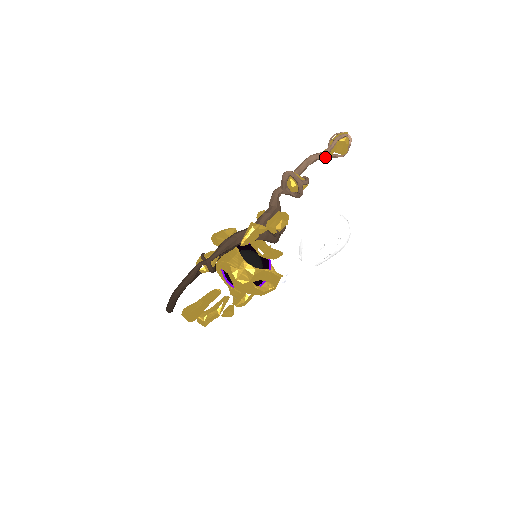
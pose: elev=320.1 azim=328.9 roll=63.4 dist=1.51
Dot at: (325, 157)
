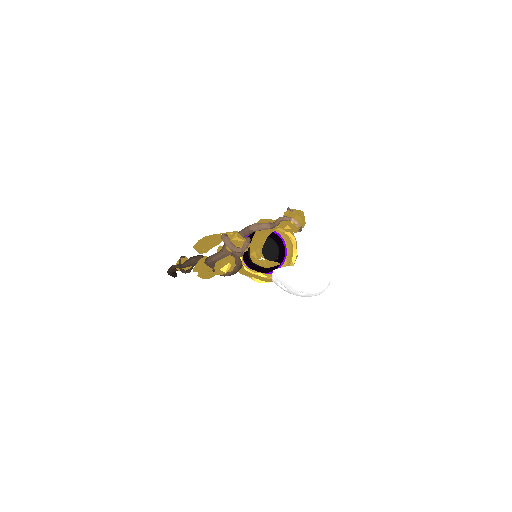
Dot at: occluded
